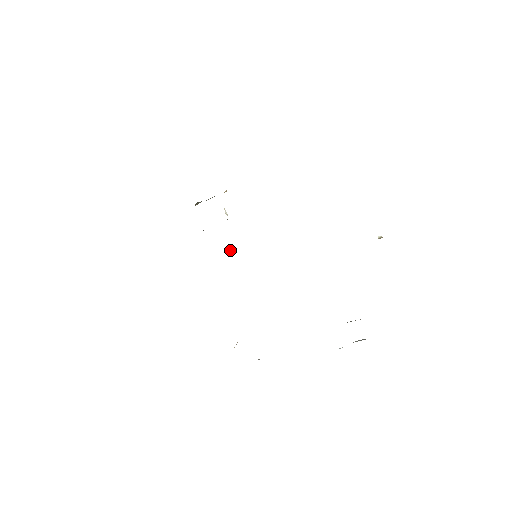
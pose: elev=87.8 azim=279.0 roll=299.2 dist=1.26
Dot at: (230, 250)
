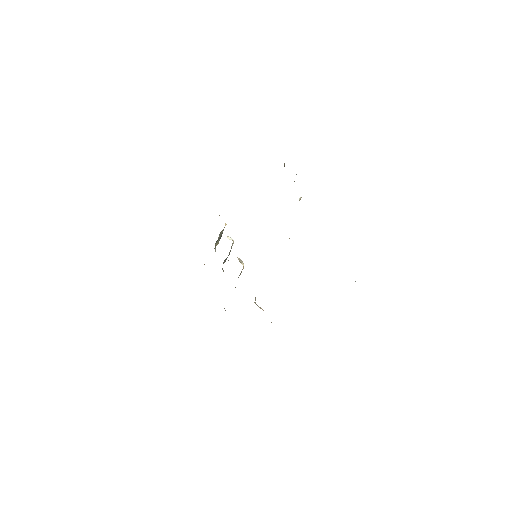
Dot at: (241, 262)
